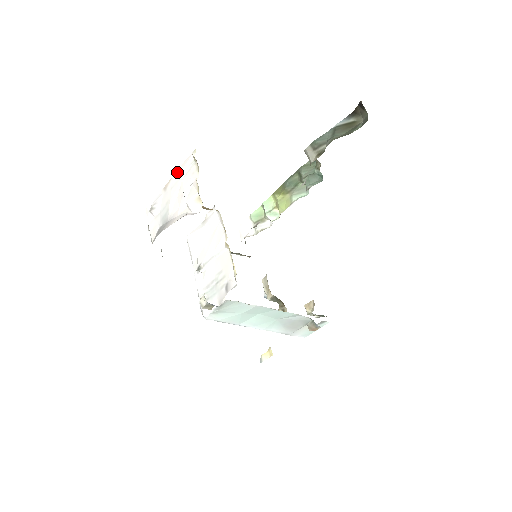
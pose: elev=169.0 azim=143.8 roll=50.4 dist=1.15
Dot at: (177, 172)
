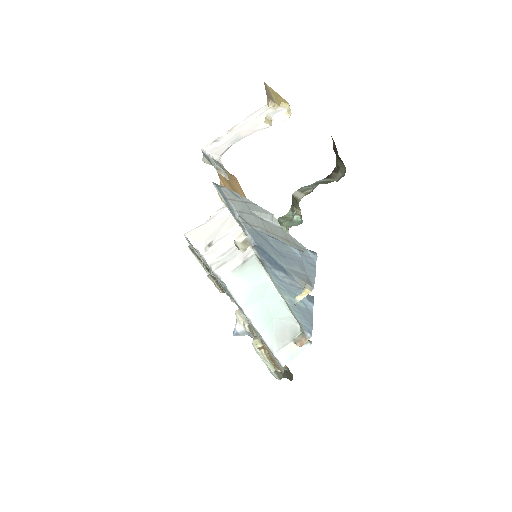
Dot at: (247, 117)
